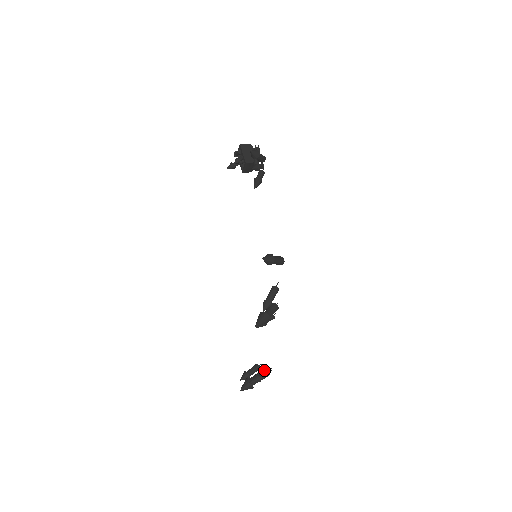
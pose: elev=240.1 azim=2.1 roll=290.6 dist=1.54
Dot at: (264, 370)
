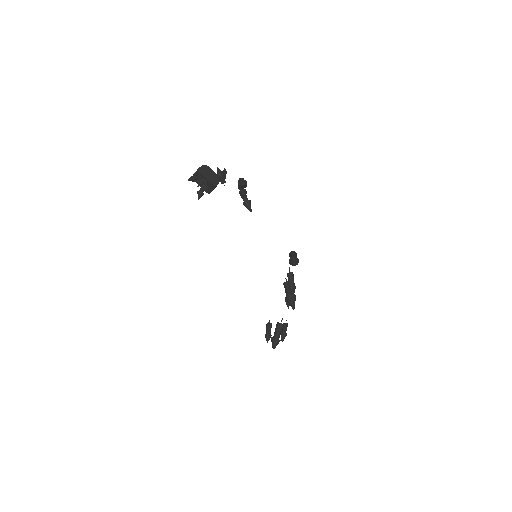
Dot at: (280, 324)
